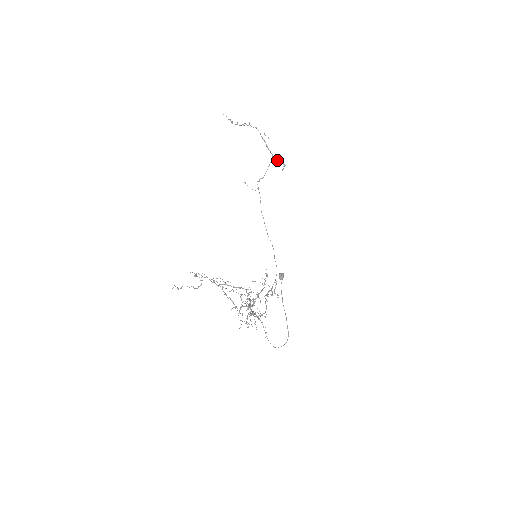
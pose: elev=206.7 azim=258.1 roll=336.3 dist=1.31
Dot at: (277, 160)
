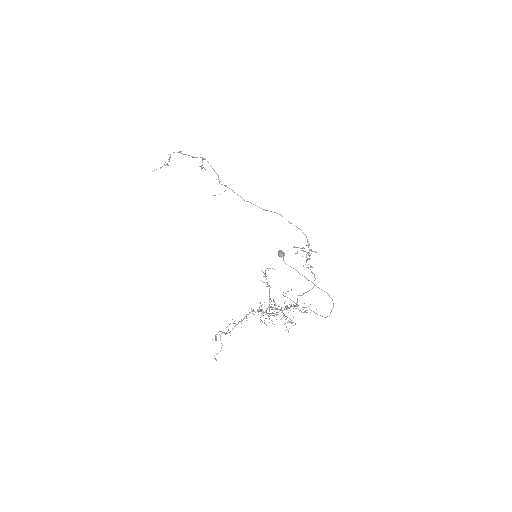
Dot at: occluded
